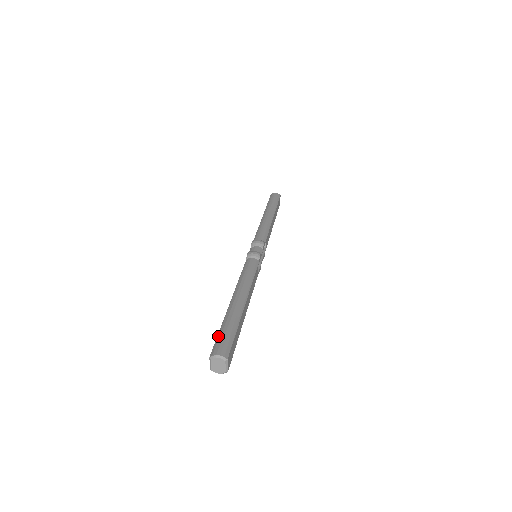
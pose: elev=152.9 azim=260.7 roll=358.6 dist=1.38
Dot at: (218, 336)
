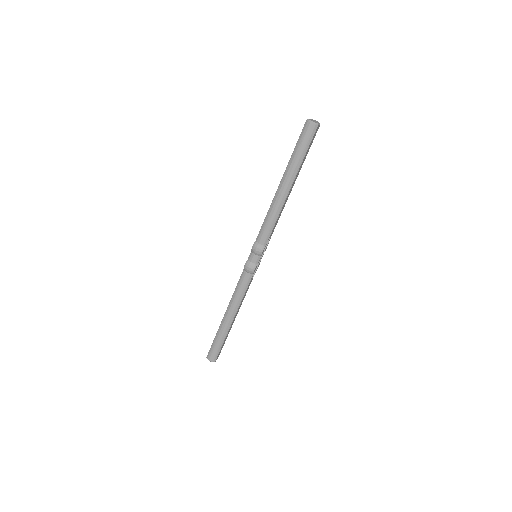
Dot at: (212, 346)
